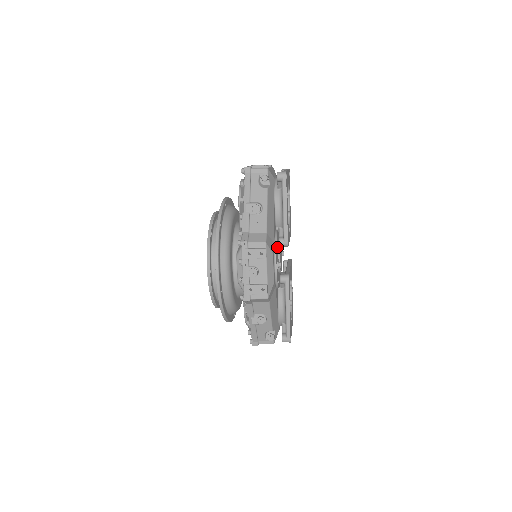
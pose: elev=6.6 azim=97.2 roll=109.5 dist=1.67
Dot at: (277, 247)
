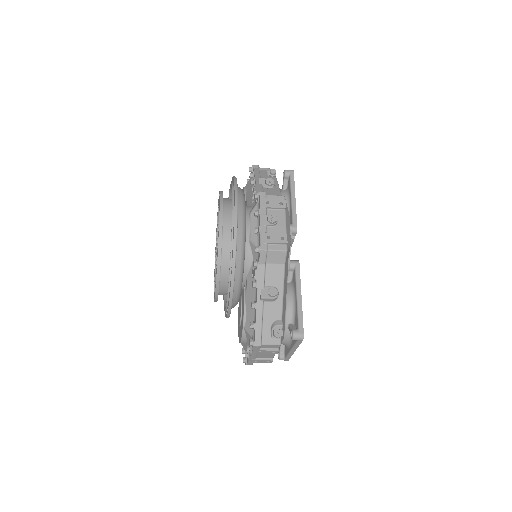
Dot at: occluded
